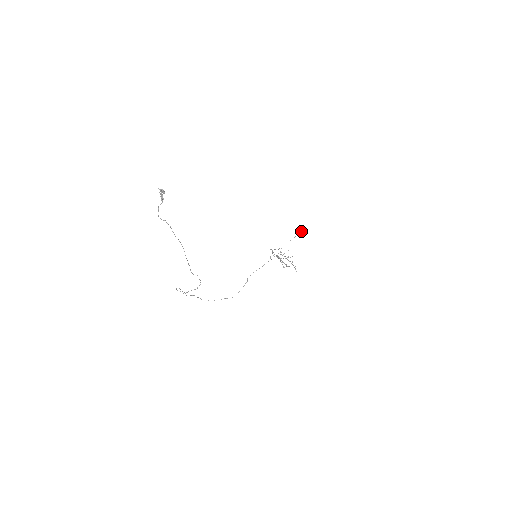
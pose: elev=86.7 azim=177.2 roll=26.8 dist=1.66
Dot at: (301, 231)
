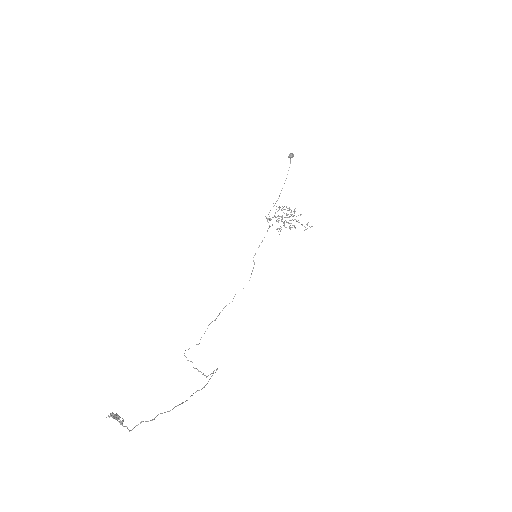
Dot at: occluded
